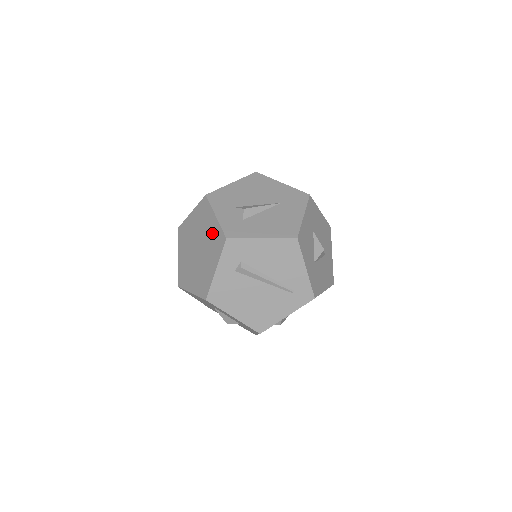
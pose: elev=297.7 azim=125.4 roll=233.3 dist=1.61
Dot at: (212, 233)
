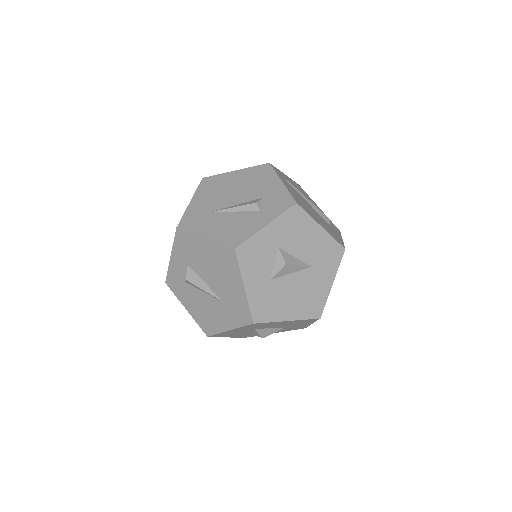
Dot at: occluded
